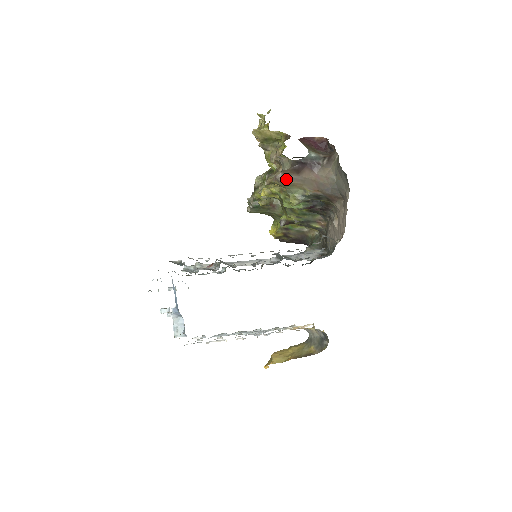
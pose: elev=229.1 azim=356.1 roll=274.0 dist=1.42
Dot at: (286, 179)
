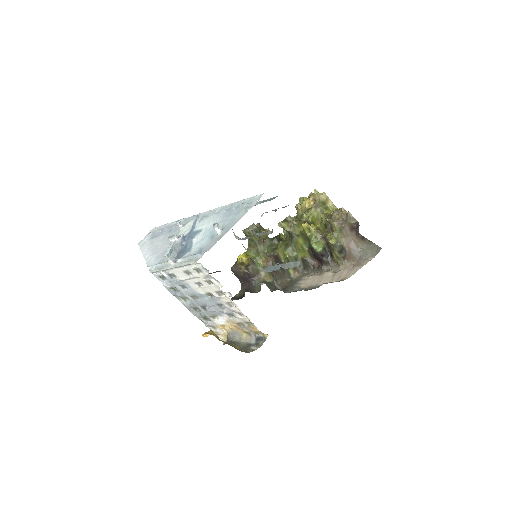
Dot at: (344, 227)
